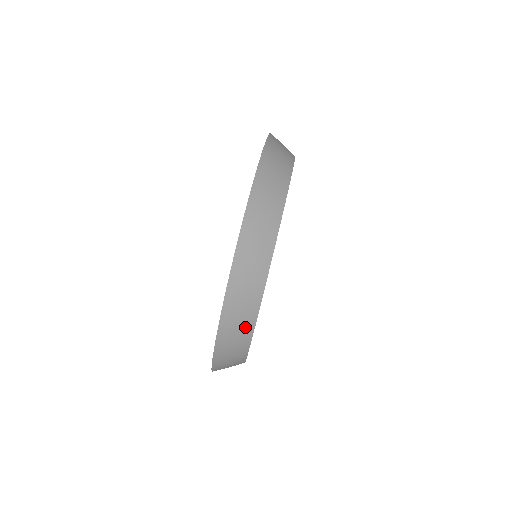
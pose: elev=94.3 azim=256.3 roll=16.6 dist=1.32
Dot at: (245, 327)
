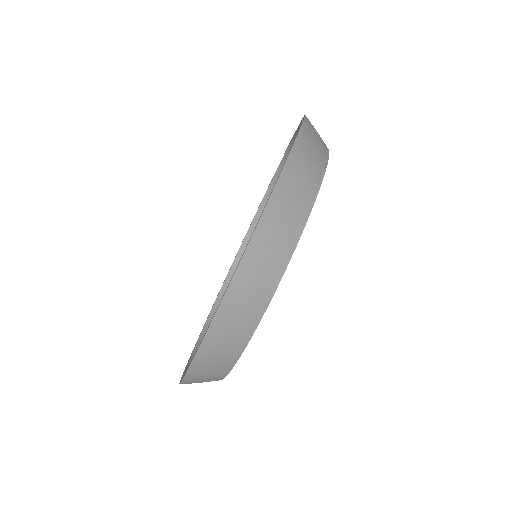
Dot at: (241, 334)
